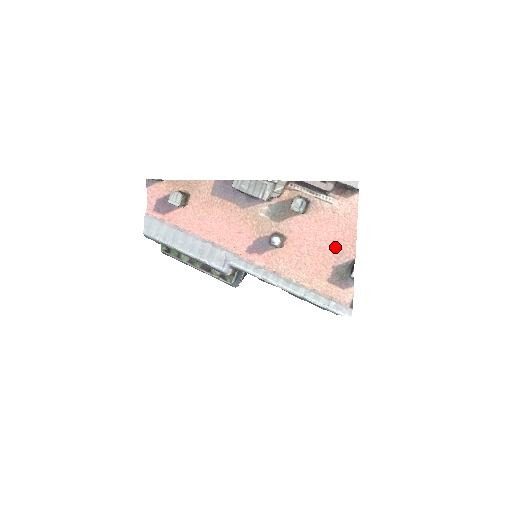
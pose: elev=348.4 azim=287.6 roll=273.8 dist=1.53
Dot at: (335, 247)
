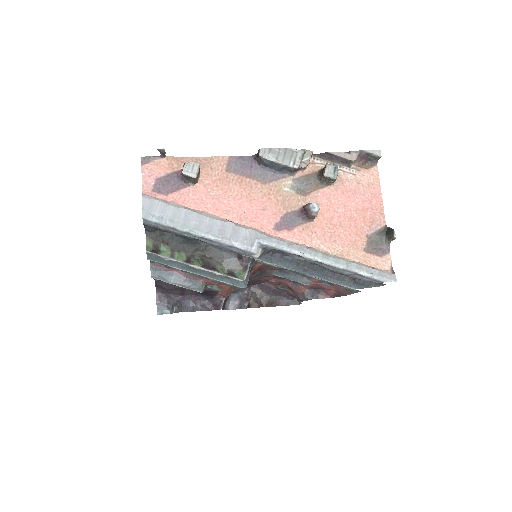
Dot at: (365, 216)
